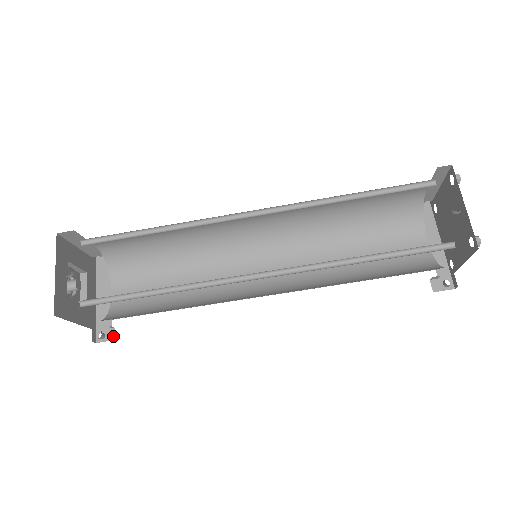
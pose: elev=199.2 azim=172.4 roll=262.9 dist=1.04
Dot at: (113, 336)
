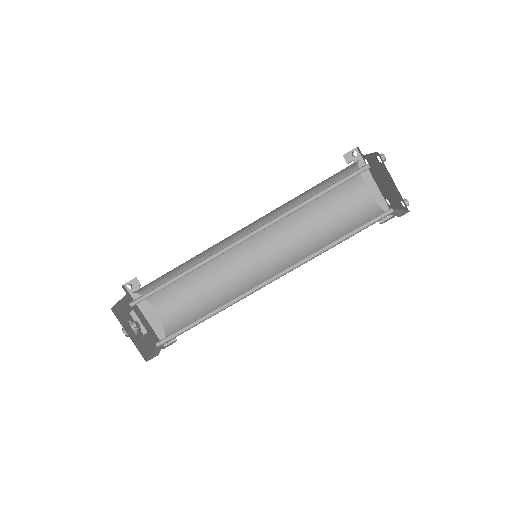
Dot at: (174, 338)
